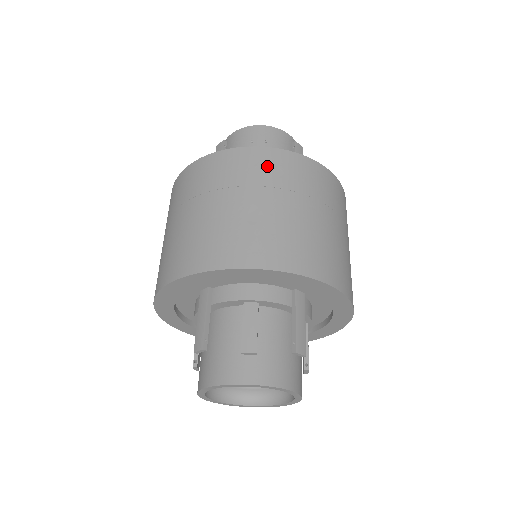
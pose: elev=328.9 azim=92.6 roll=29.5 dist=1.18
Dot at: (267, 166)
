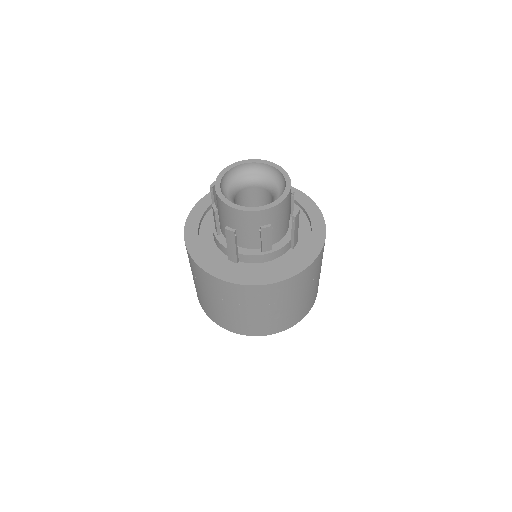
Dot at: (285, 290)
